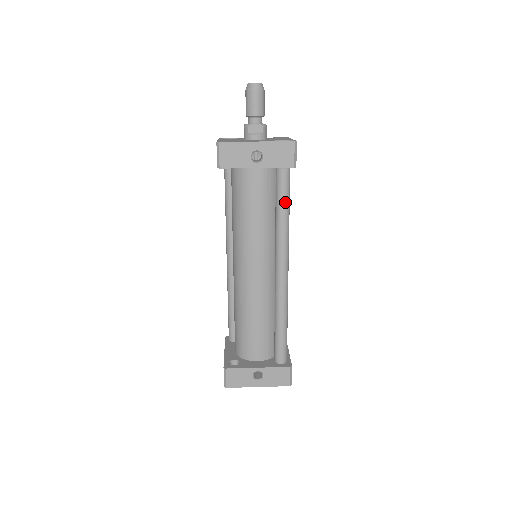
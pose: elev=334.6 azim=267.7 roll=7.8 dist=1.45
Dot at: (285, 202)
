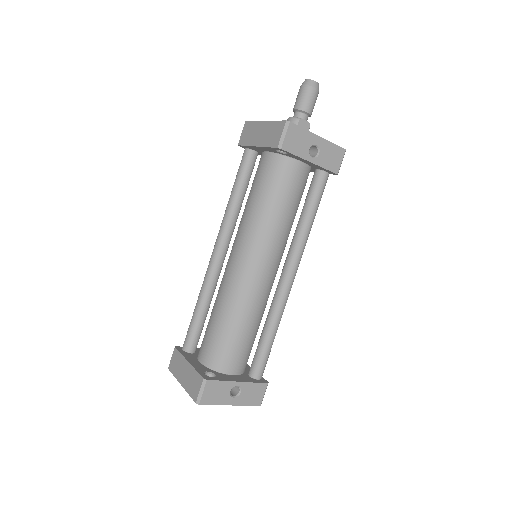
Dot at: (317, 205)
